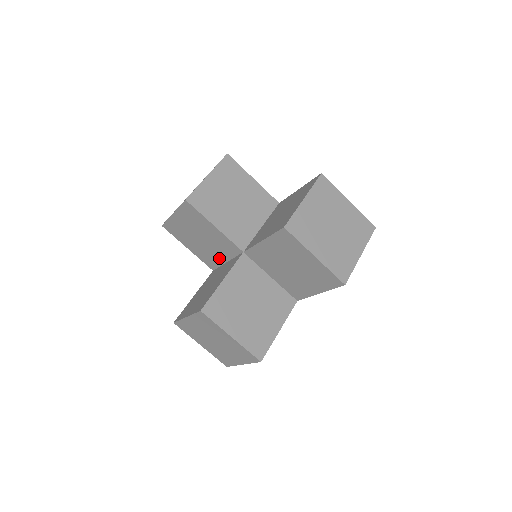
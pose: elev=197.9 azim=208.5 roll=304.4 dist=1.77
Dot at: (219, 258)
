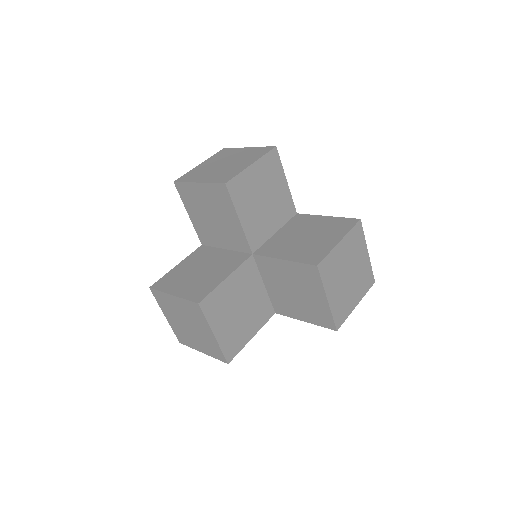
Dot at: (219, 241)
